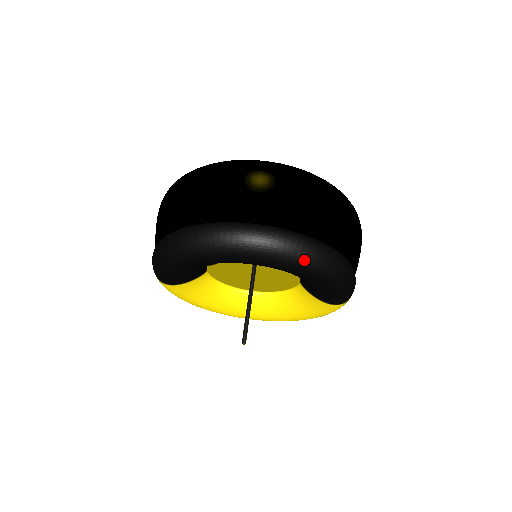
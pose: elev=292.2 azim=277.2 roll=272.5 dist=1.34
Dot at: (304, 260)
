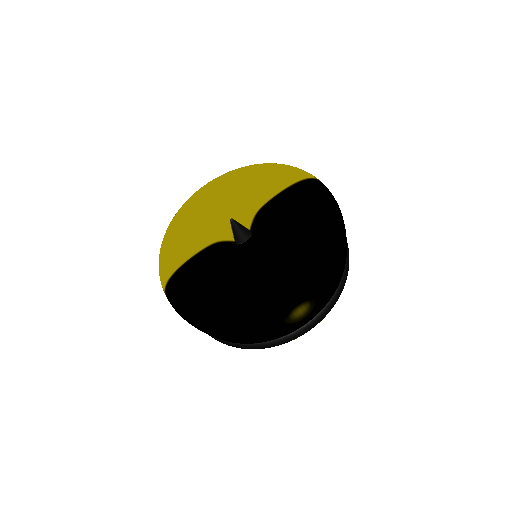
Dot at: occluded
